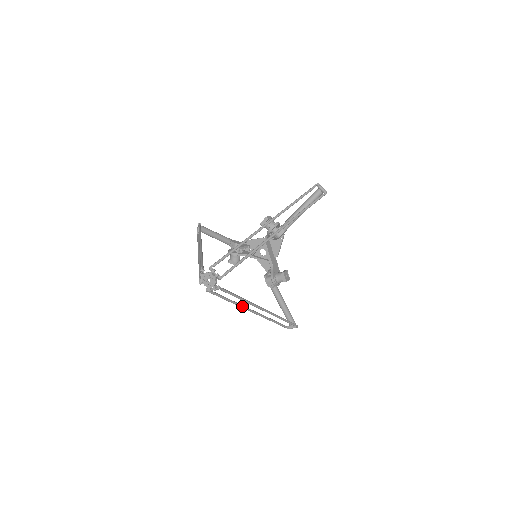
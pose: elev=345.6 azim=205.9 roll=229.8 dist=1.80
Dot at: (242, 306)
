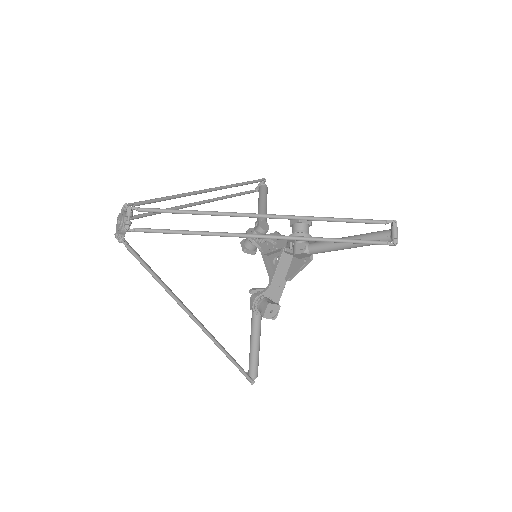
Dot at: occluded
